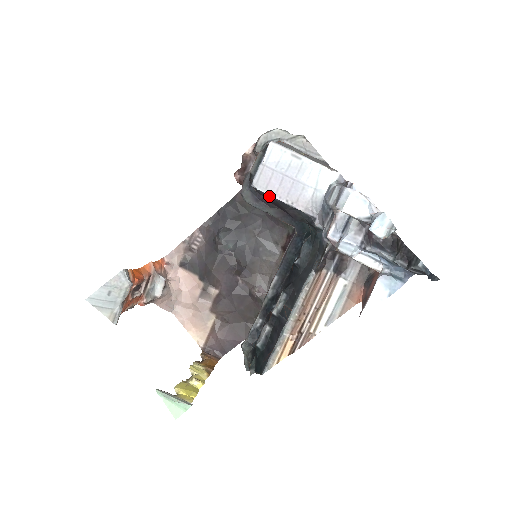
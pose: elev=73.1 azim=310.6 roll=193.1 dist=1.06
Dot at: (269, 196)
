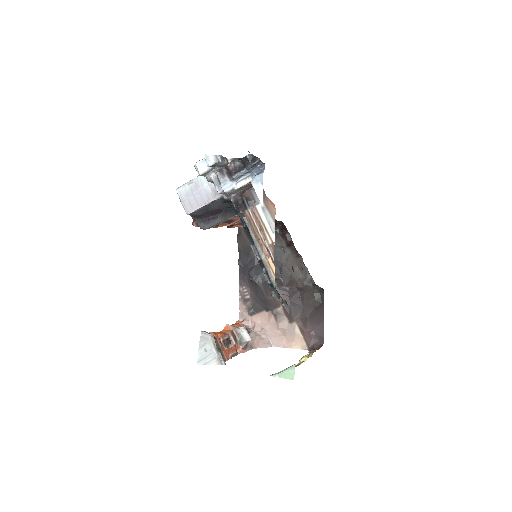
Dot at: (198, 211)
